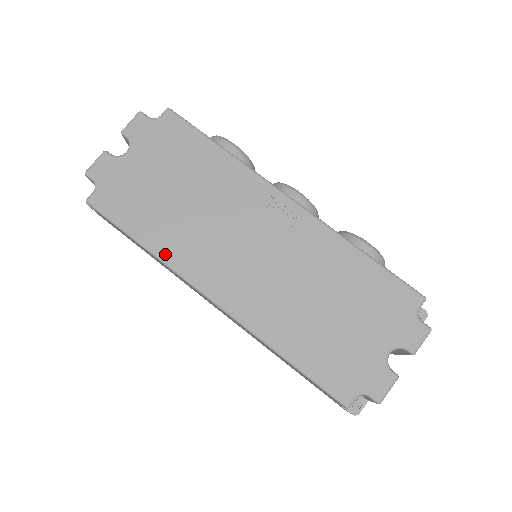
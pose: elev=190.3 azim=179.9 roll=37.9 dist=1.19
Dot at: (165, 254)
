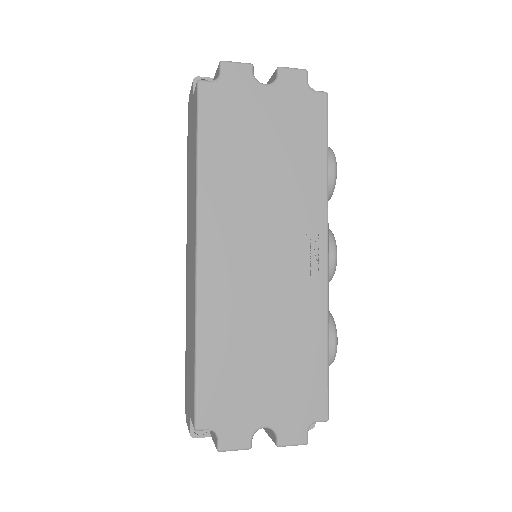
Dot at: (205, 184)
